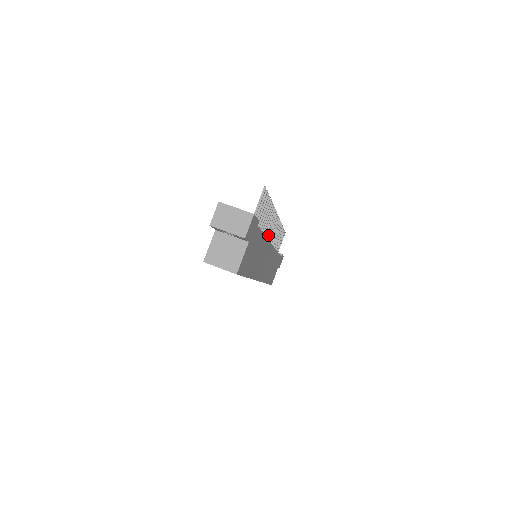
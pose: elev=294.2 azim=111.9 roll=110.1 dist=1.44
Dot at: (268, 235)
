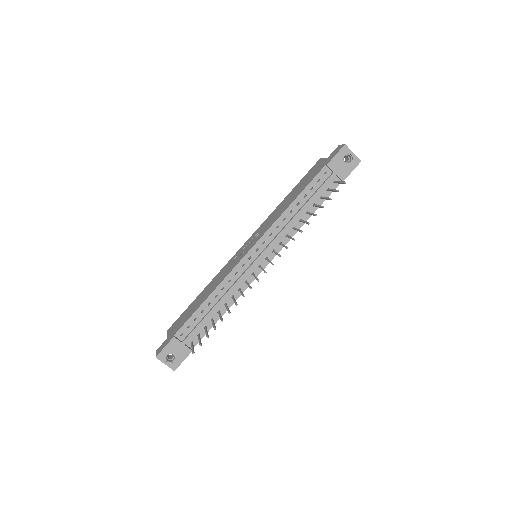
Dot at: occluded
